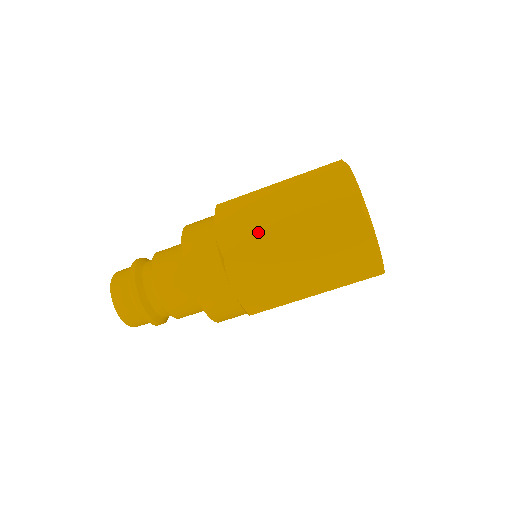
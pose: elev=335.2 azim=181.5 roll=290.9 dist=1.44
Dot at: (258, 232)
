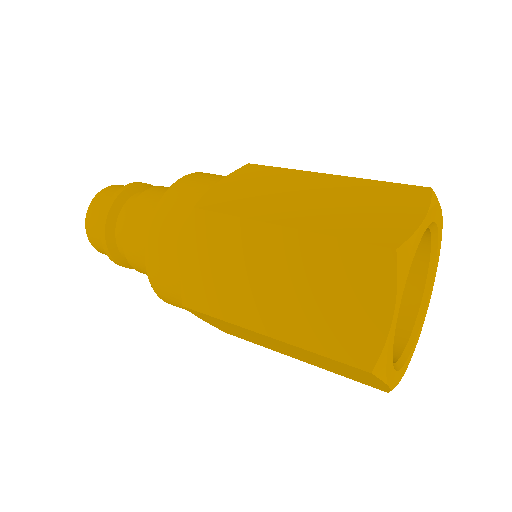
Dot at: (253, 205)
